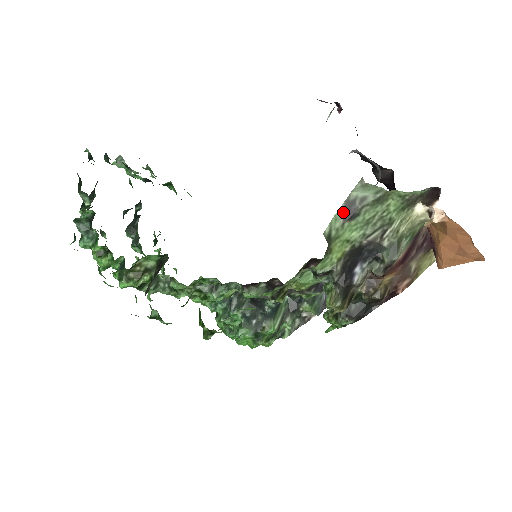
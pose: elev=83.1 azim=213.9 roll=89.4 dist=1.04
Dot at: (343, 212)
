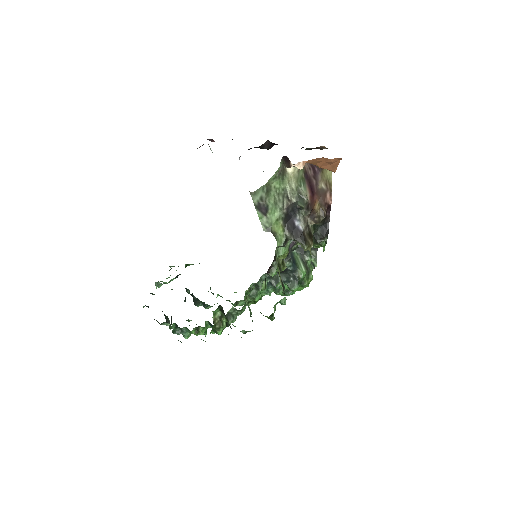
Dot at: (260, 213)
